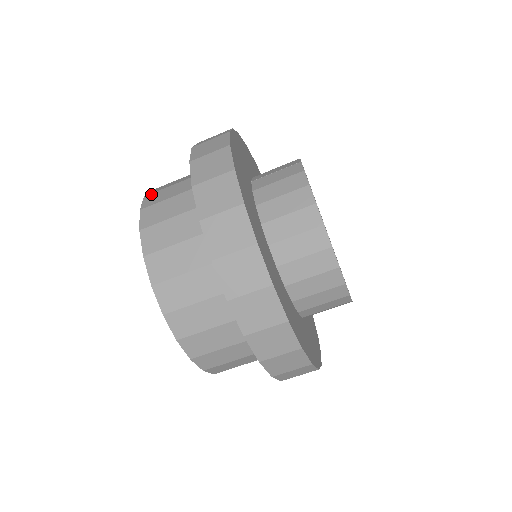
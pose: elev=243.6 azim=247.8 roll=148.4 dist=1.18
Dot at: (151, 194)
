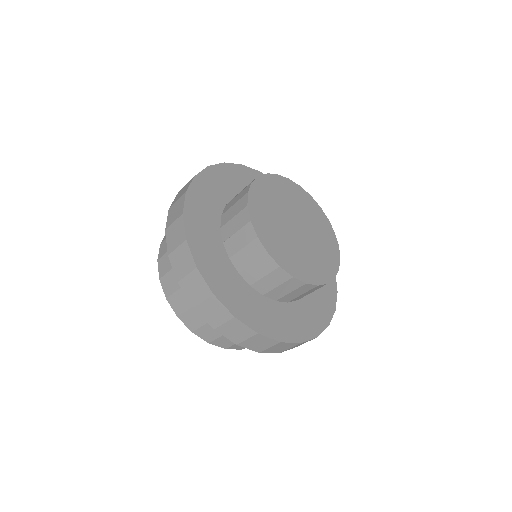
Dot at: (163, 278)
